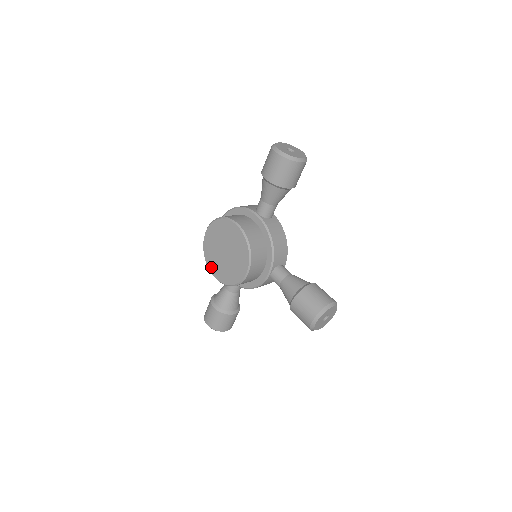
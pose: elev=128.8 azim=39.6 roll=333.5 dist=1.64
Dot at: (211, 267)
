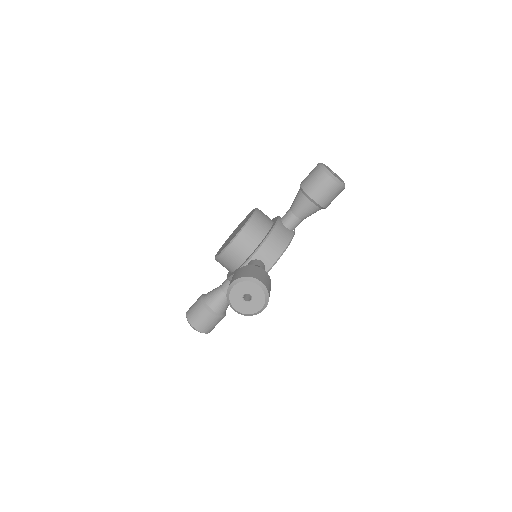
Dot at: occluded
